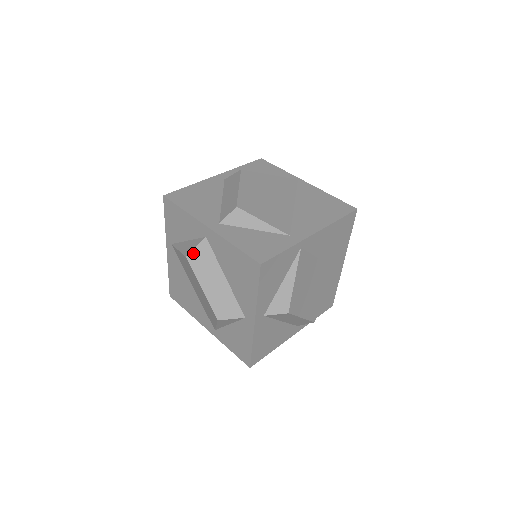
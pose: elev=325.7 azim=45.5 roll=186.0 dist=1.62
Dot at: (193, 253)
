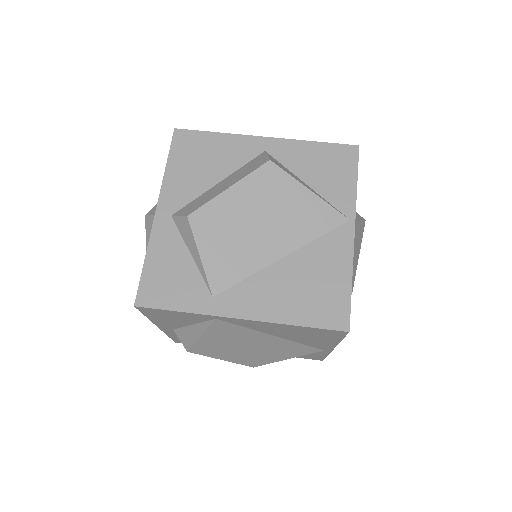
Dot at: (150, 218)
